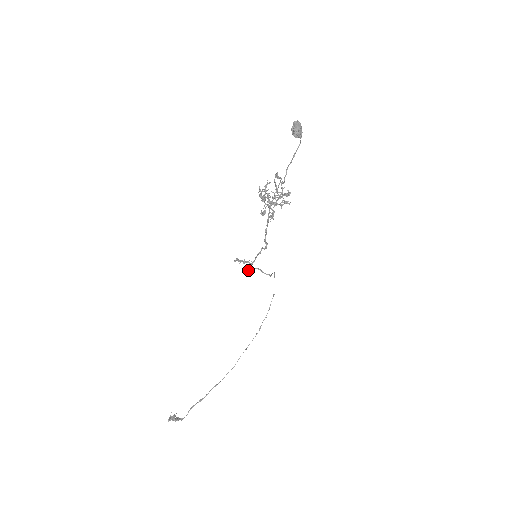
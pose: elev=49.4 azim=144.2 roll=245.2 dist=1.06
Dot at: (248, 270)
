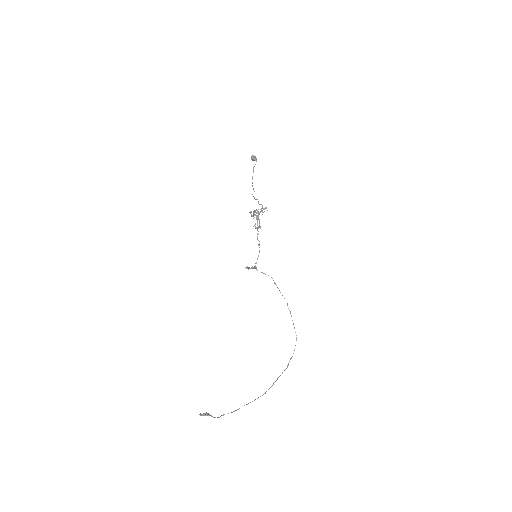
Dot at: (253, 268)
